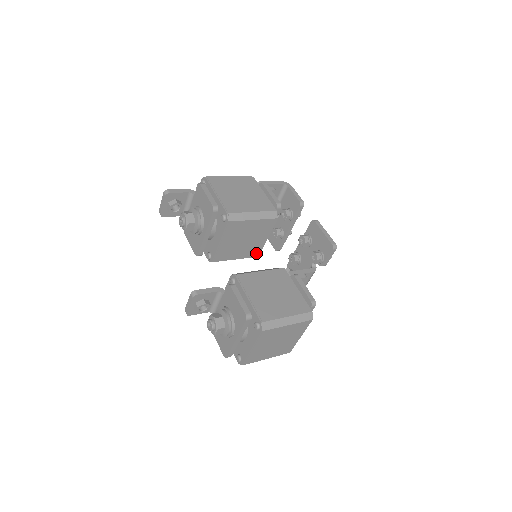
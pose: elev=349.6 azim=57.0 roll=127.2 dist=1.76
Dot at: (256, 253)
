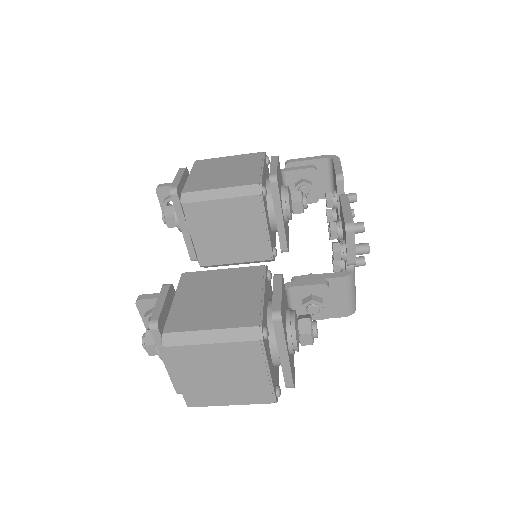
Dot at: (264, 254)
